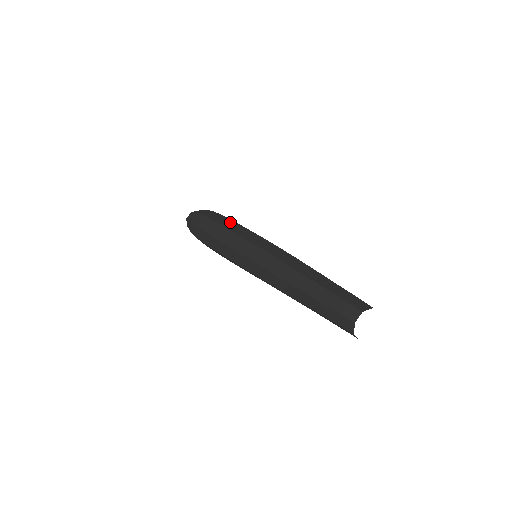
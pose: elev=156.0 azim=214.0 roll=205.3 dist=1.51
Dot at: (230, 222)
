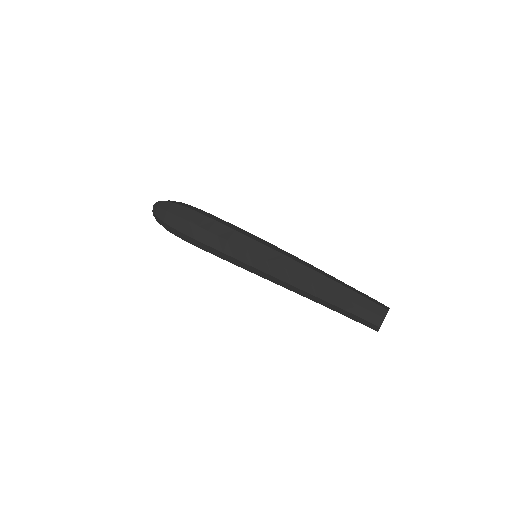
Dot at: (221, 220)
